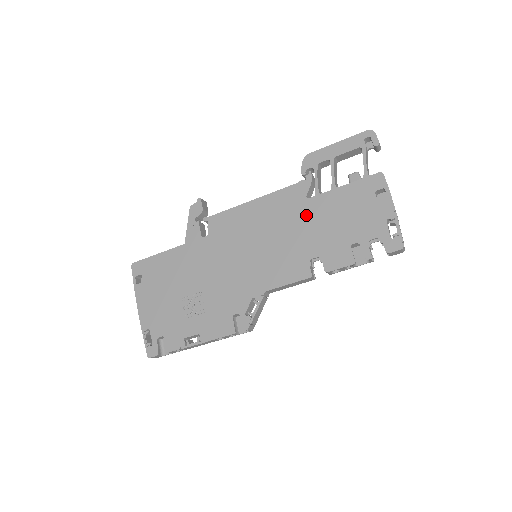
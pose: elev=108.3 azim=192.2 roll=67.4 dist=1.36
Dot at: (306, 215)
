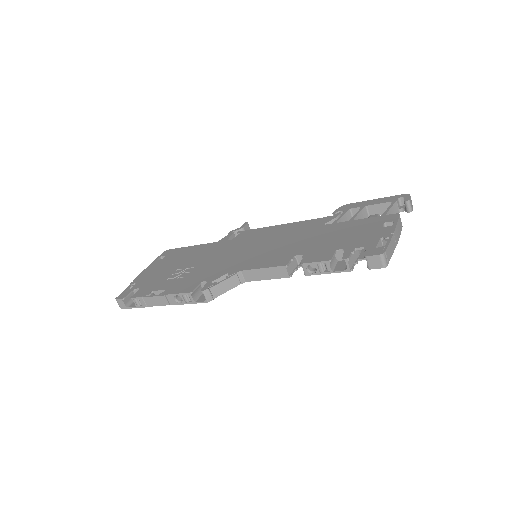
Dot at: (315, 232)
